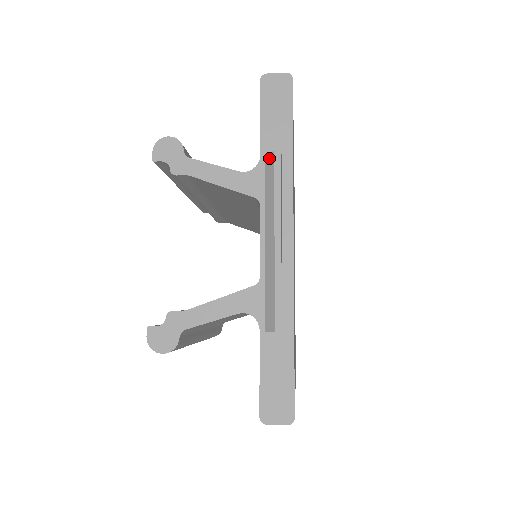
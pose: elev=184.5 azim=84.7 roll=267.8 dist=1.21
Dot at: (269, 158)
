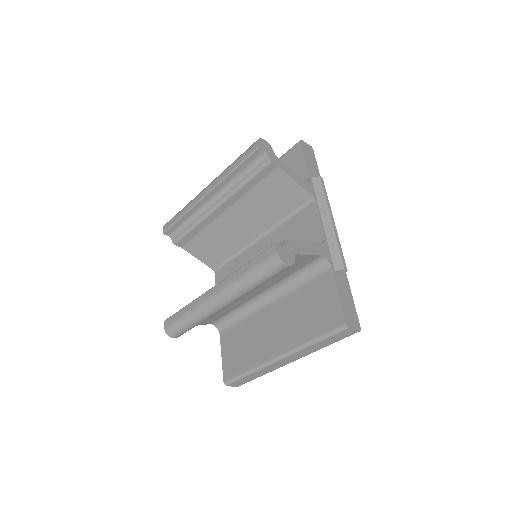
Dot at: (316, 179)
